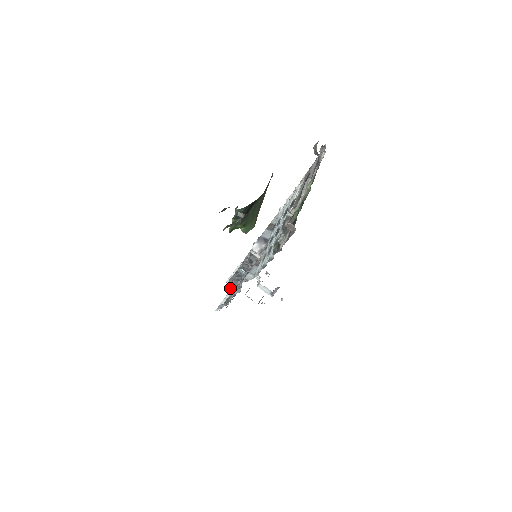
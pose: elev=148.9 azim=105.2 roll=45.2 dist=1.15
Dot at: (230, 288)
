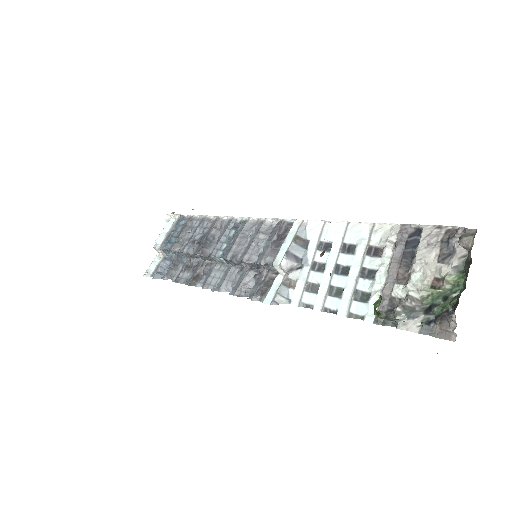
Dot at: (162, 251)
